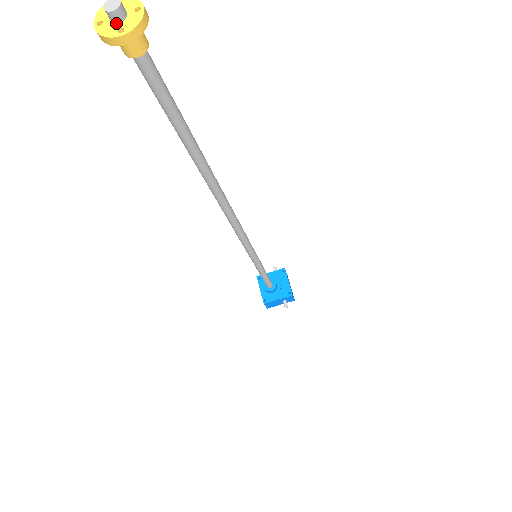
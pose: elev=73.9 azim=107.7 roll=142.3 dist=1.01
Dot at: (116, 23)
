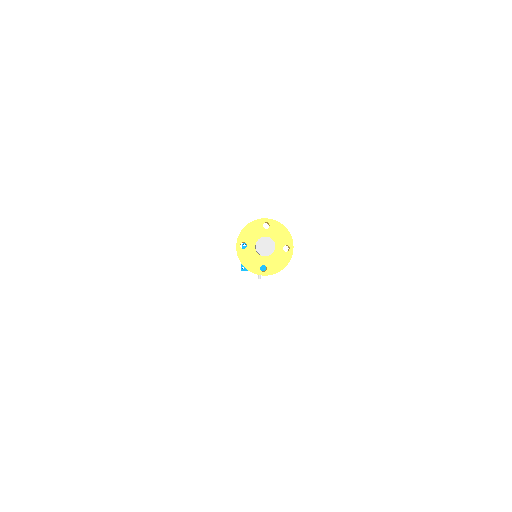
Dot at: (260, 255)
